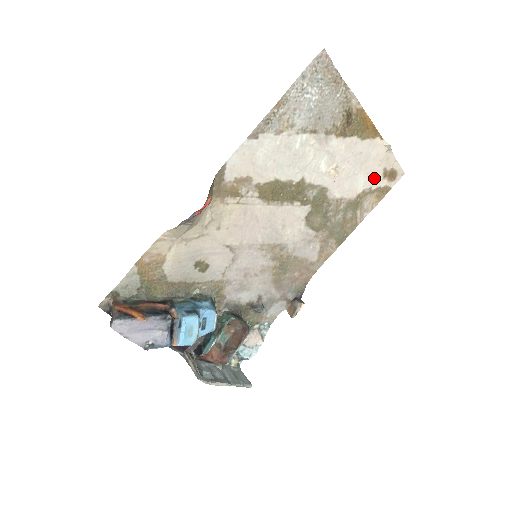
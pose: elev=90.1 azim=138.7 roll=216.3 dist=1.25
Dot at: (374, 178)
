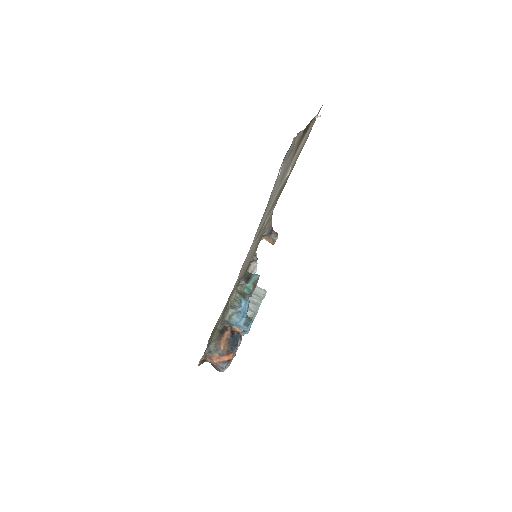
Dot at: occluded
